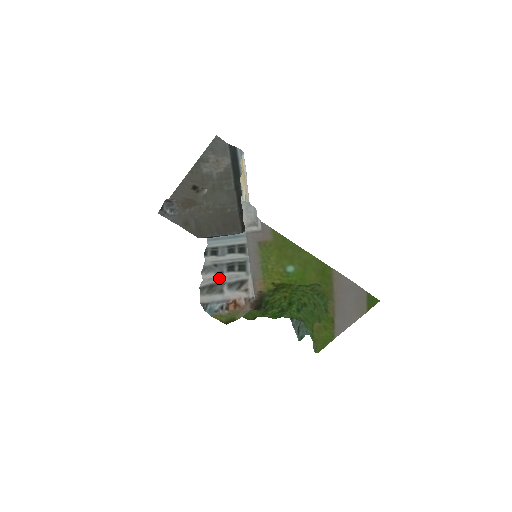
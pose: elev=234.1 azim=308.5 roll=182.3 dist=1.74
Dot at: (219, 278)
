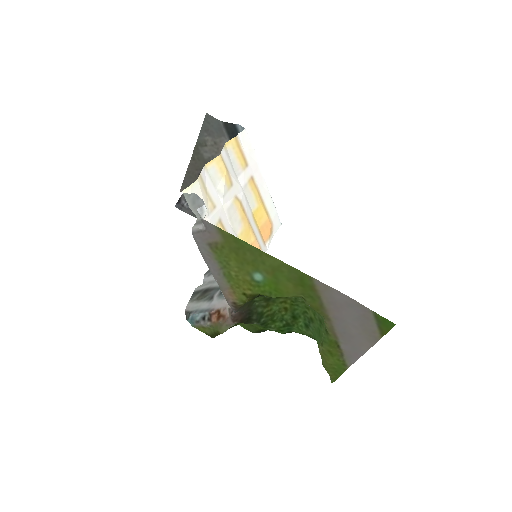
Dot at: occluded
